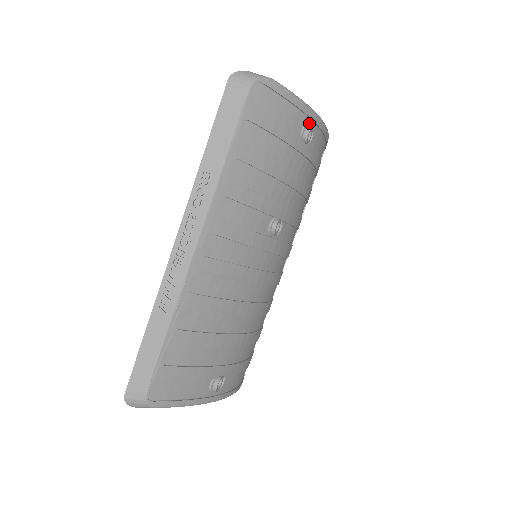
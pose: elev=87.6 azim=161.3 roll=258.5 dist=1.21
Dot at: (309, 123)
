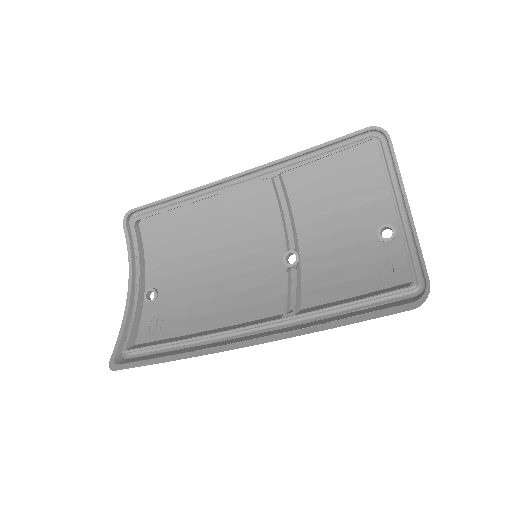
Dot at: (399, 232)
